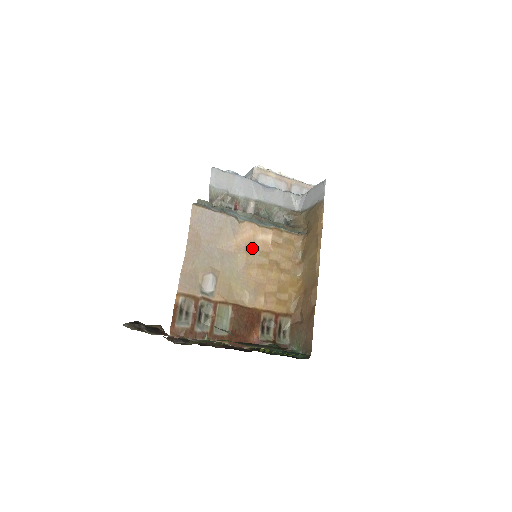
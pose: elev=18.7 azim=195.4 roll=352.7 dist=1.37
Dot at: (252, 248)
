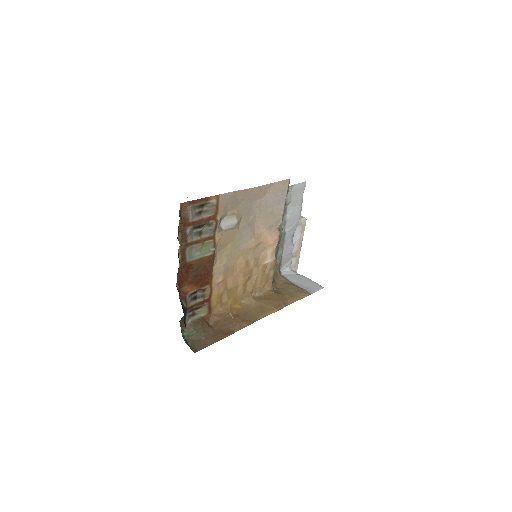
Dot at: (260, 249)
